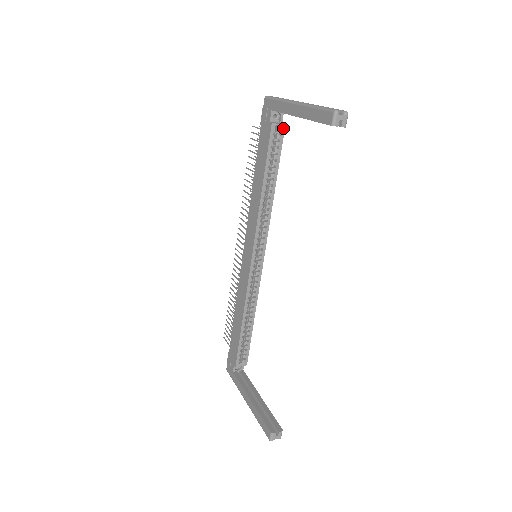
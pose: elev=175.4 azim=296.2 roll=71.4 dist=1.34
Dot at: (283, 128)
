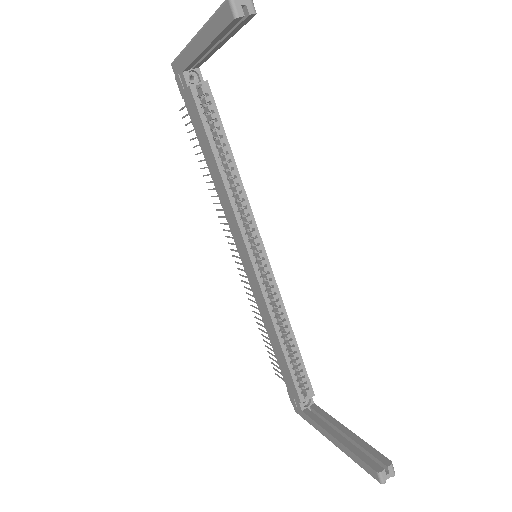
Dot at: (207, 86)
